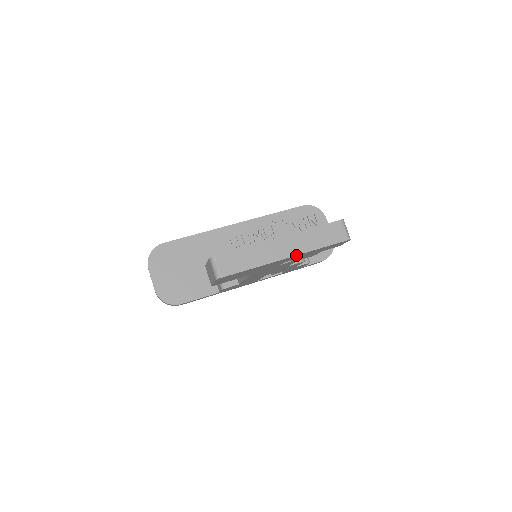
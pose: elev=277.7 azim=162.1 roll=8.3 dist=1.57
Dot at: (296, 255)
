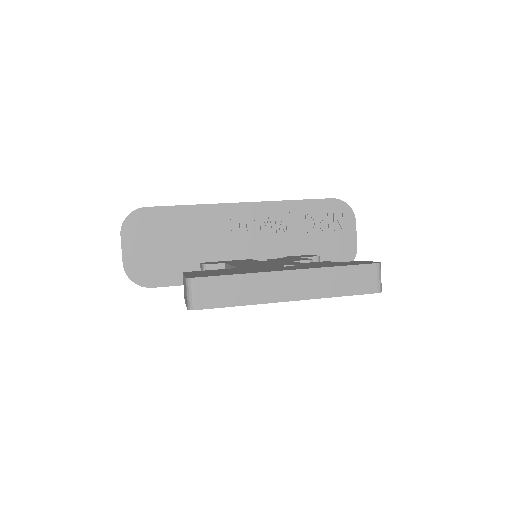
Dot at: (304, 299)
